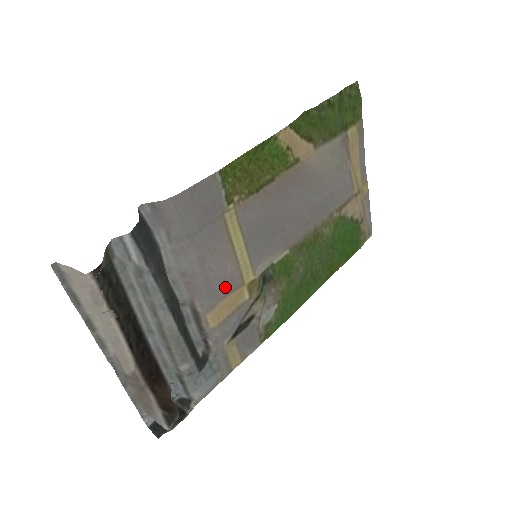
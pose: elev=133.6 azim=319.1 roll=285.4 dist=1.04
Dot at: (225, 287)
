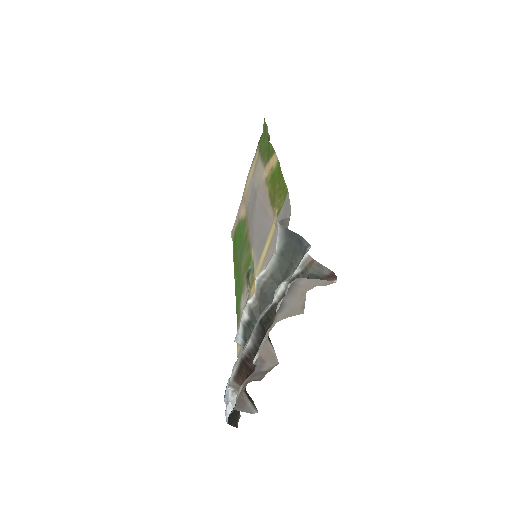
Dot at: occluded
